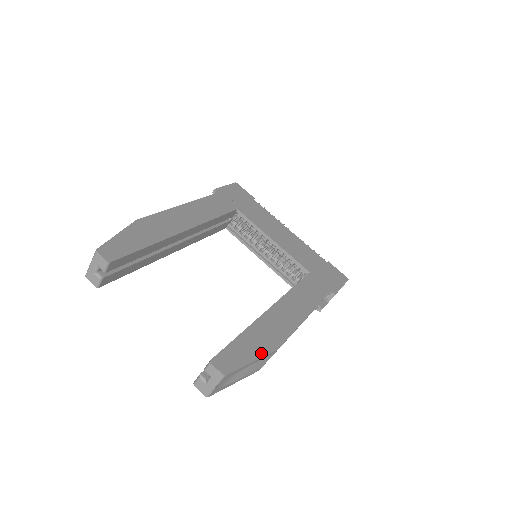
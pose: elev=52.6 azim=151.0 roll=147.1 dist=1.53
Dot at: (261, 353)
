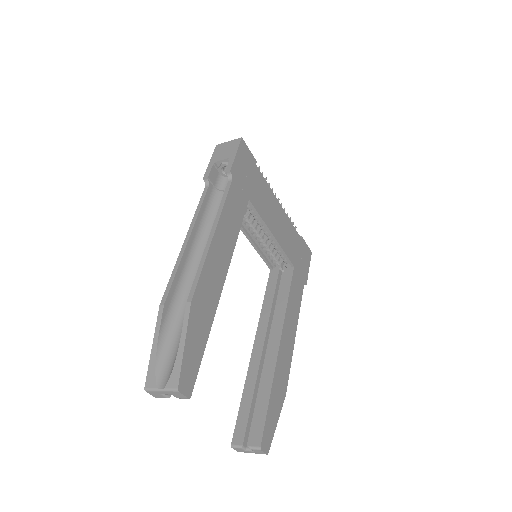
Dot at: (280, 408)
